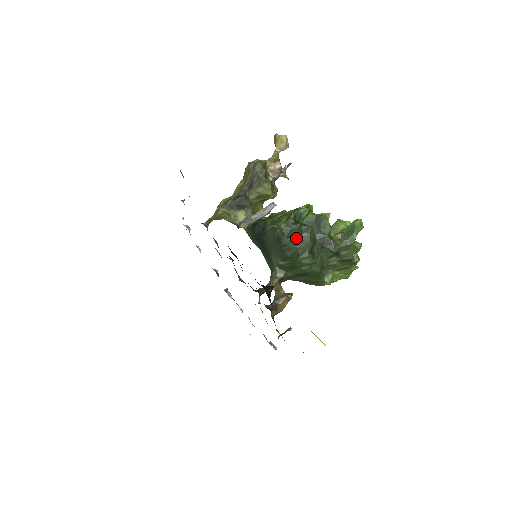
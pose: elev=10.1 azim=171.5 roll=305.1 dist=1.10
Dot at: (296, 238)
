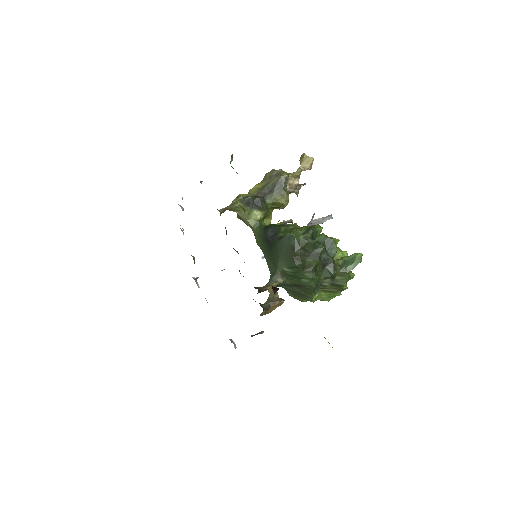
Dot at: (308, 252)
